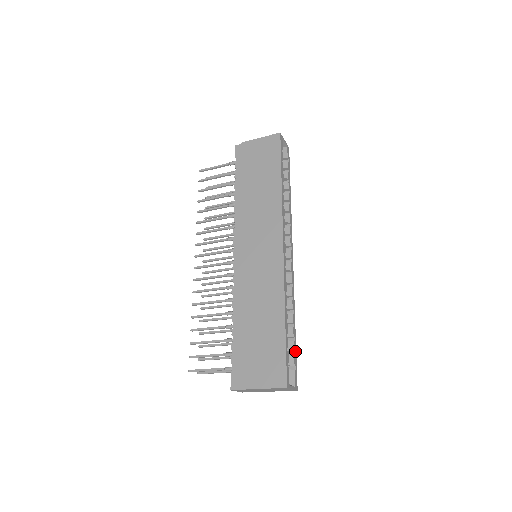
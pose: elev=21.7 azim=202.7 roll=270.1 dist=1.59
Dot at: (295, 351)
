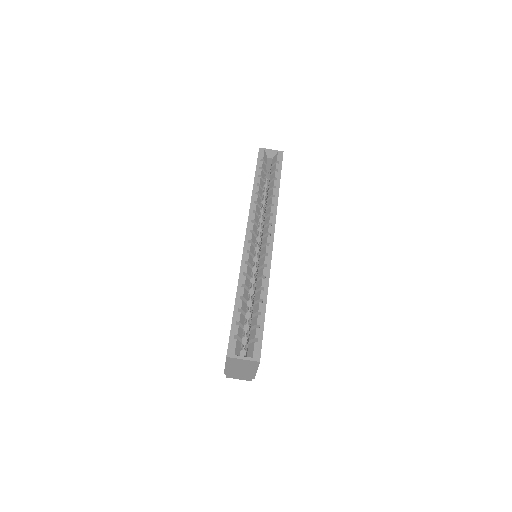
Dot at: (261, 325)
